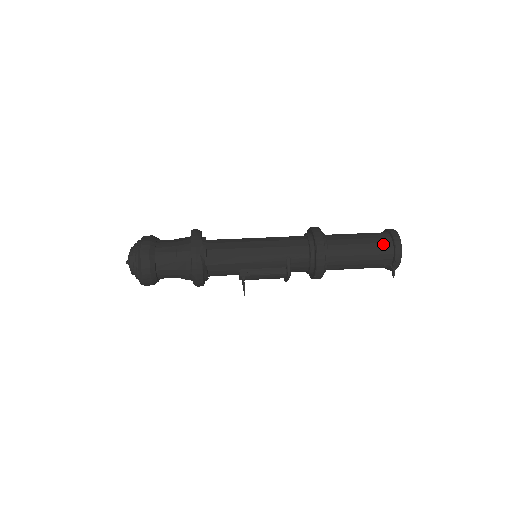
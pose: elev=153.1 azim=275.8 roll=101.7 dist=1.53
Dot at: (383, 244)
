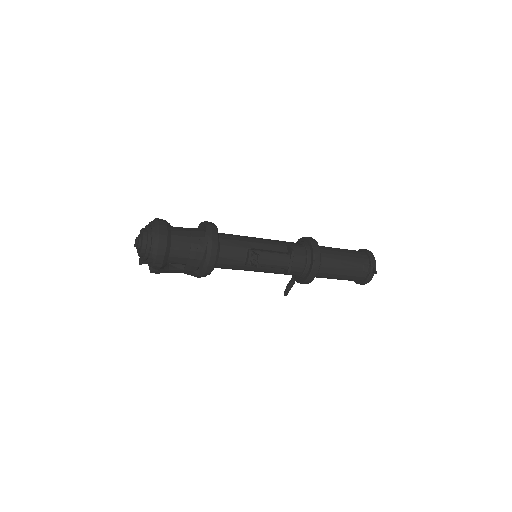
Dot at: (355, 251)
